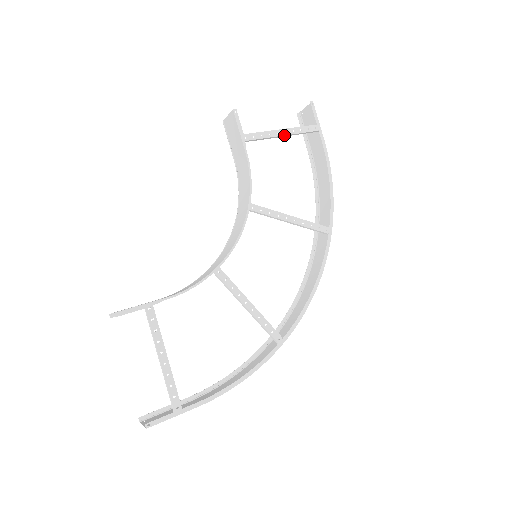
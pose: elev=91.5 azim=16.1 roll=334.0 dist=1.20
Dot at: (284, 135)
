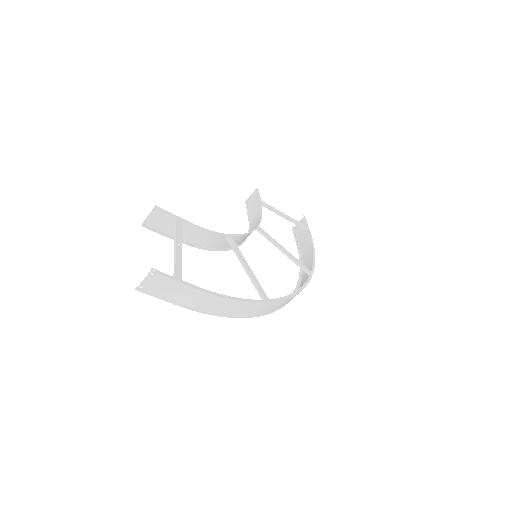
Dot at: (285, 216)
